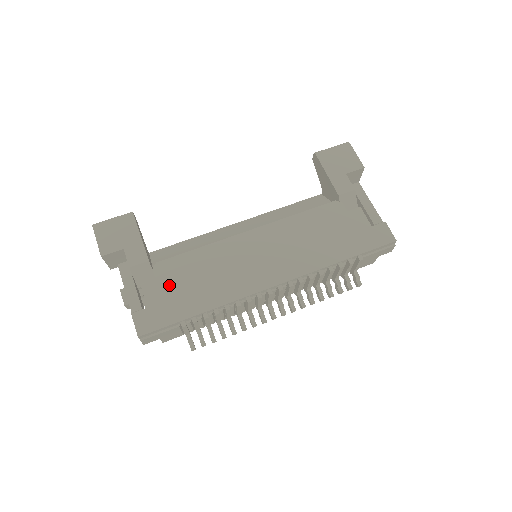
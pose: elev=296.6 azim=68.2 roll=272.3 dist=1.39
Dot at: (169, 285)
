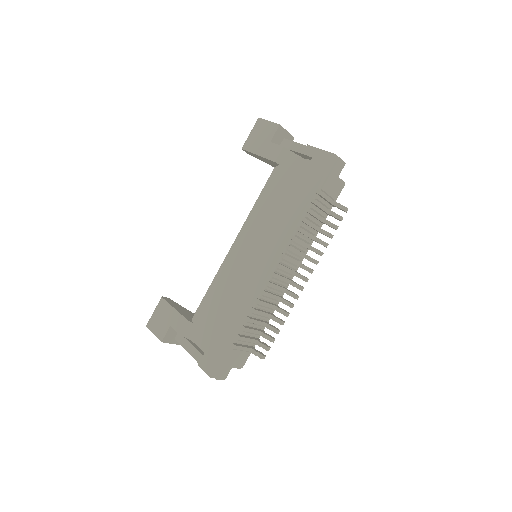
Dot at: (208, 326)
